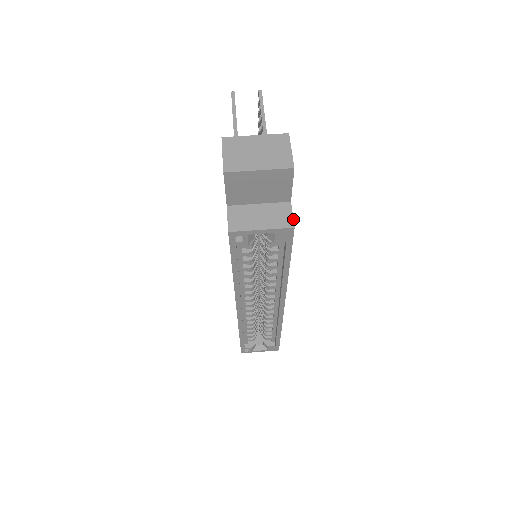
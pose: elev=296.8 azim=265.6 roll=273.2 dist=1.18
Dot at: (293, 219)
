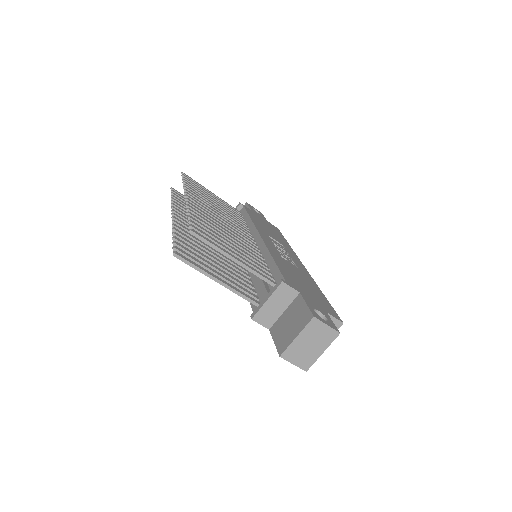
Dot at: (338, 320)
